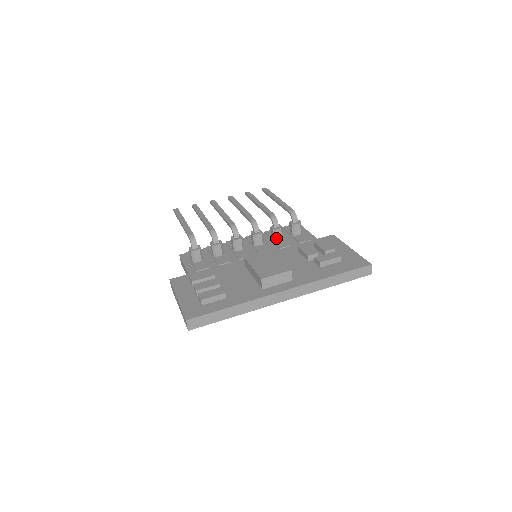
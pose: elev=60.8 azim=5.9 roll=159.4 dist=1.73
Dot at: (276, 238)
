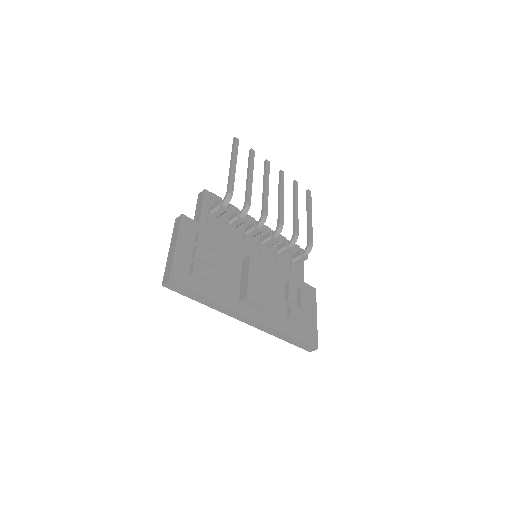
Dot at: (281, 252)
